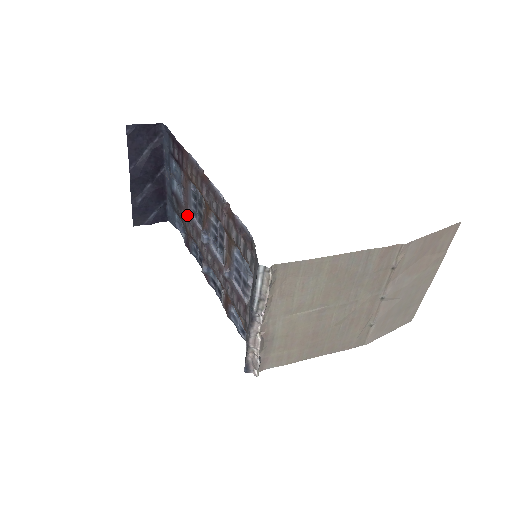
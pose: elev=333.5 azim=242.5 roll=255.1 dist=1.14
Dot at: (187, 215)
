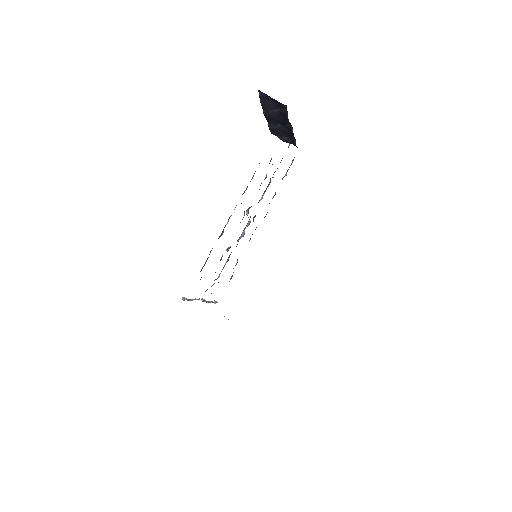
Dot at: occluded
